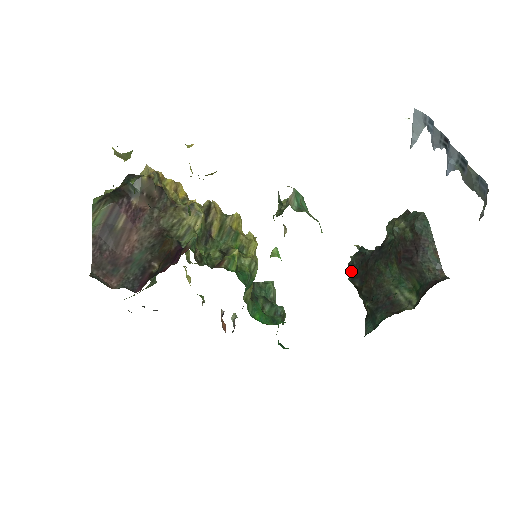
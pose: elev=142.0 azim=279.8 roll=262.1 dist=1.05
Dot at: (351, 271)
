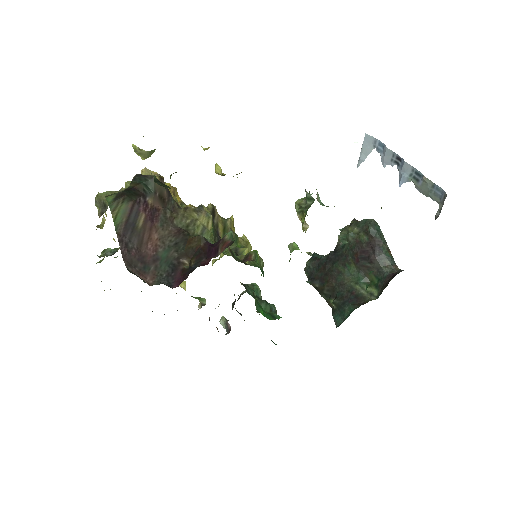
Dot at: (308, 275)
